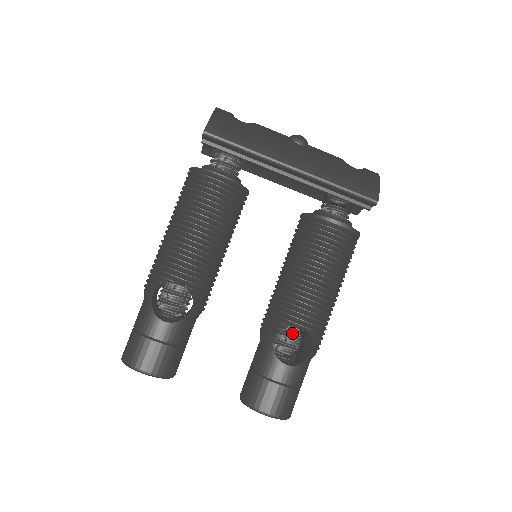
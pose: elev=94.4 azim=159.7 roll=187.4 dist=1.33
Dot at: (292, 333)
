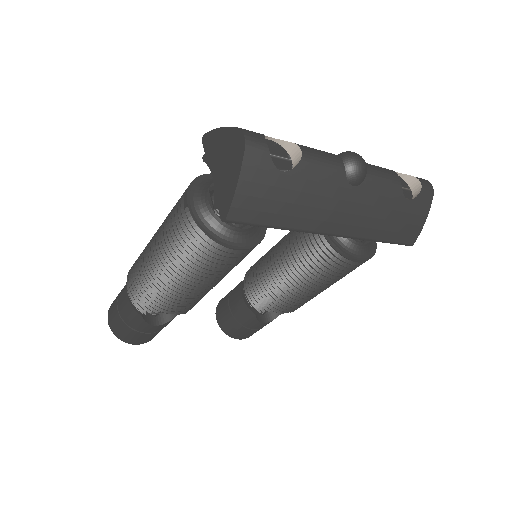
Dot at: occluded
